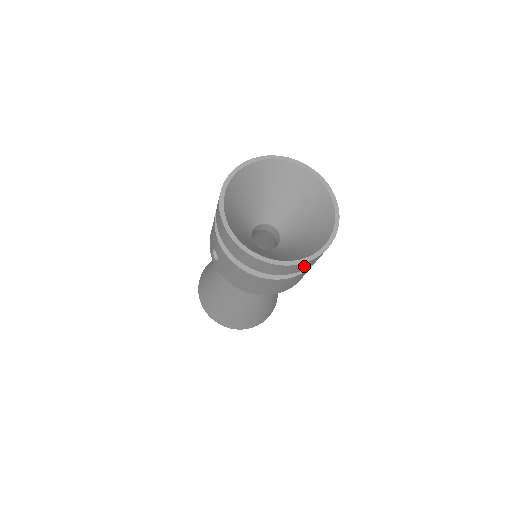
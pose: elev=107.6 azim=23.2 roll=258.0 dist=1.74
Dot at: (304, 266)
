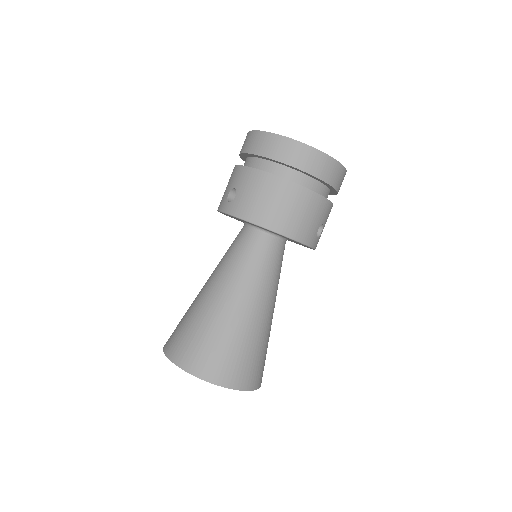
Dot at: (328, 170)
